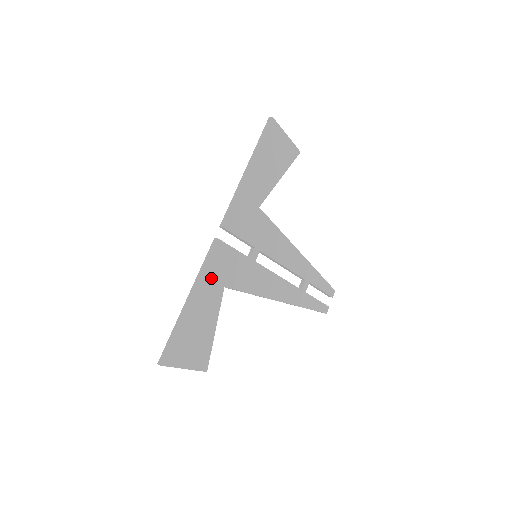
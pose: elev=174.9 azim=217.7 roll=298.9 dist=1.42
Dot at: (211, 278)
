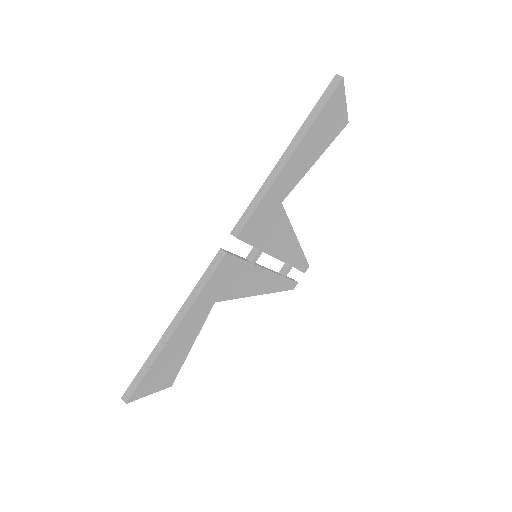
Dot at: (205, 298)
